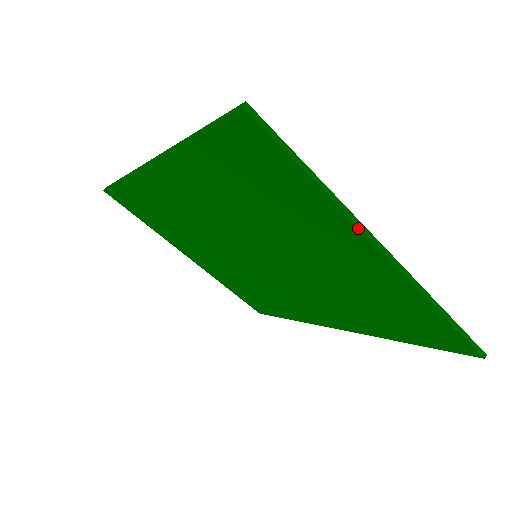
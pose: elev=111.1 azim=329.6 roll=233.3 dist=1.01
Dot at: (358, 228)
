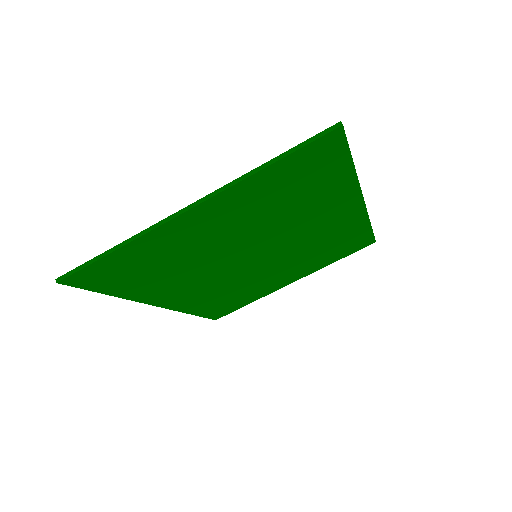
Dot at: (158, 228)
